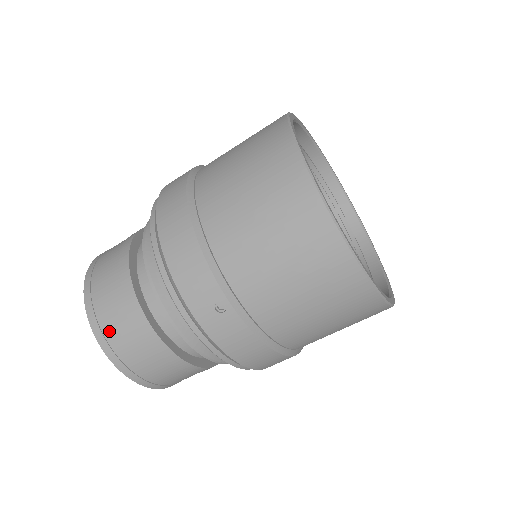
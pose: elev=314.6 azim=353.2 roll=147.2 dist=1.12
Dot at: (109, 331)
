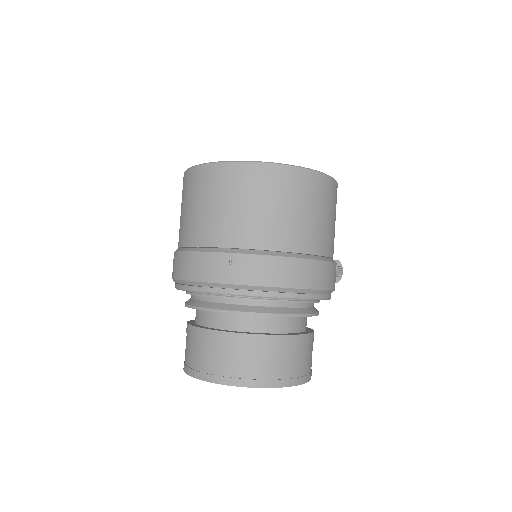
Dot at: (214, 368)
